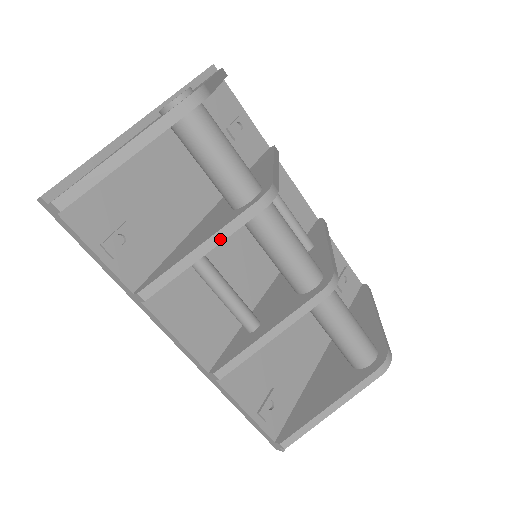
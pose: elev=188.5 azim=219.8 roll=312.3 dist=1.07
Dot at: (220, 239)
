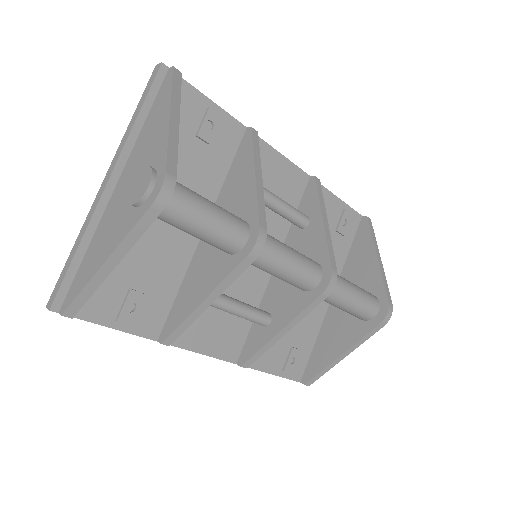
Dot at: (221, 290)
